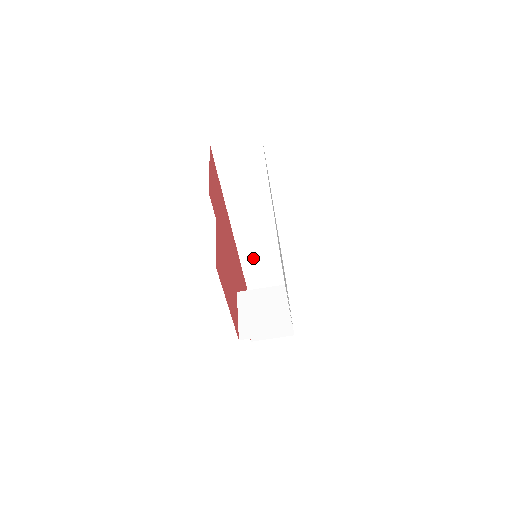
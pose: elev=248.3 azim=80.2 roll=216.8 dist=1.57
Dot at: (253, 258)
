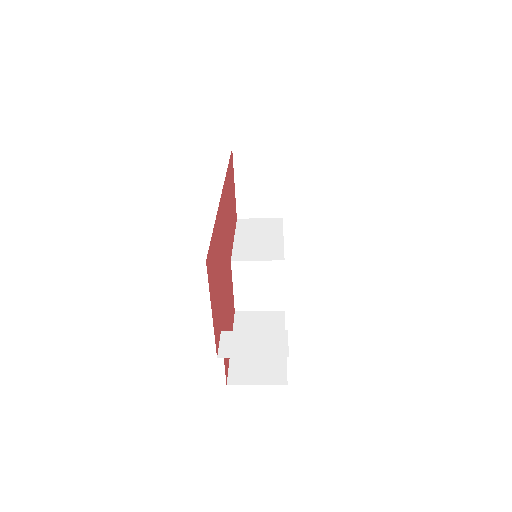
Dot at: occluded
